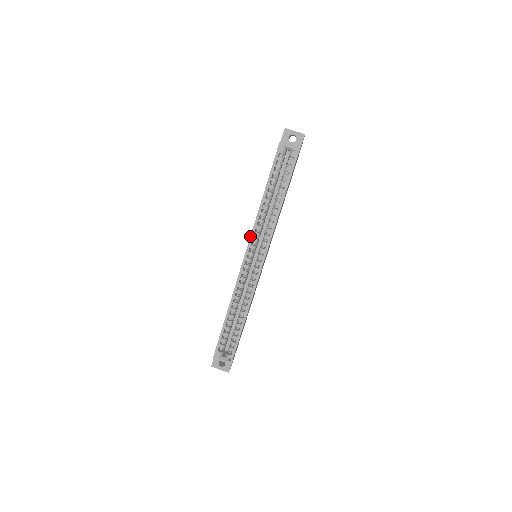
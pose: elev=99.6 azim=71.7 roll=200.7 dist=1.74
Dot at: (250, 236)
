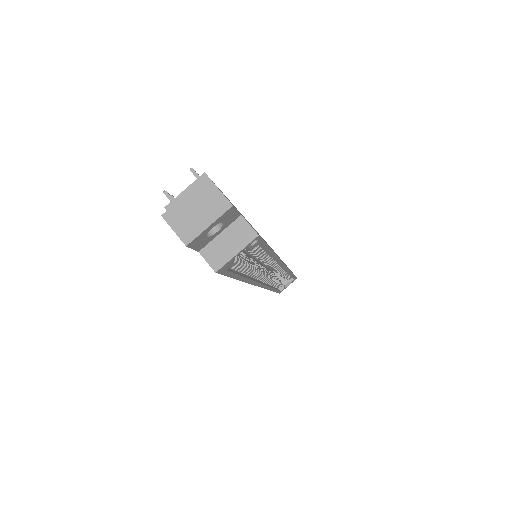
Dot at: occluded
